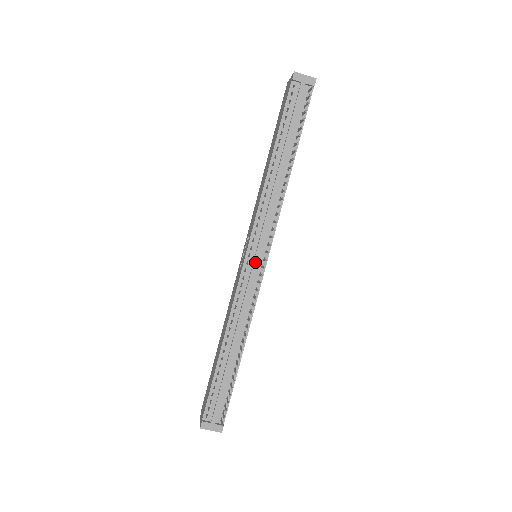
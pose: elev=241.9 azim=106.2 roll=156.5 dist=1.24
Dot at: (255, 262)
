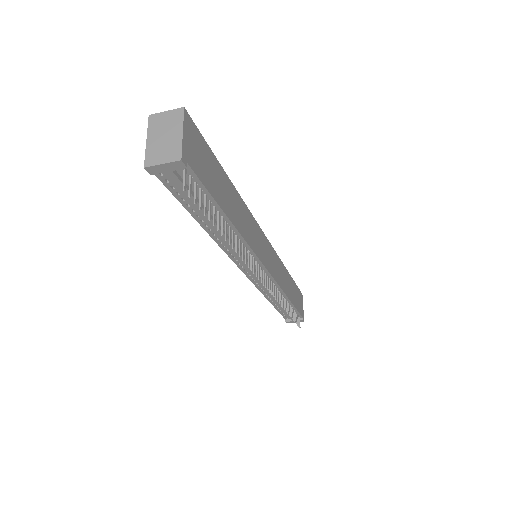
Dot at: (256, 277)
